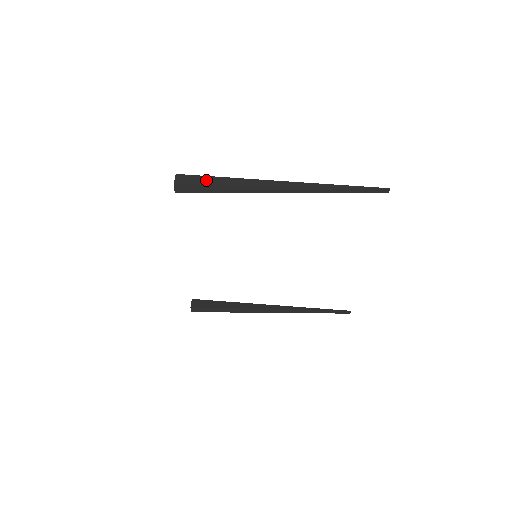
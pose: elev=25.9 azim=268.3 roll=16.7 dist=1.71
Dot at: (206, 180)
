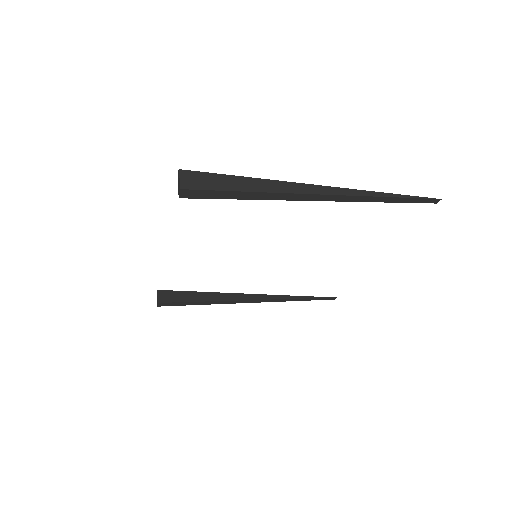
Dot at: (224, 182)
